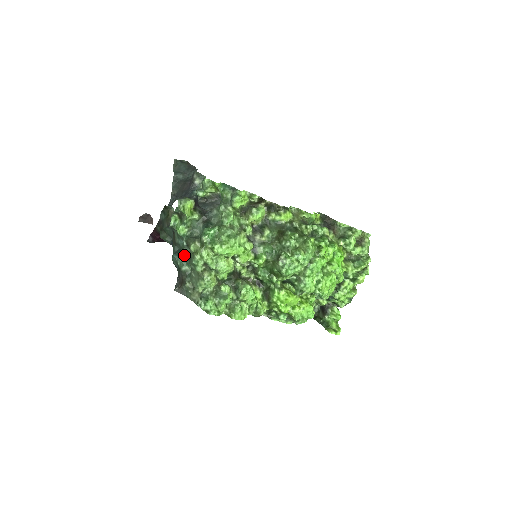
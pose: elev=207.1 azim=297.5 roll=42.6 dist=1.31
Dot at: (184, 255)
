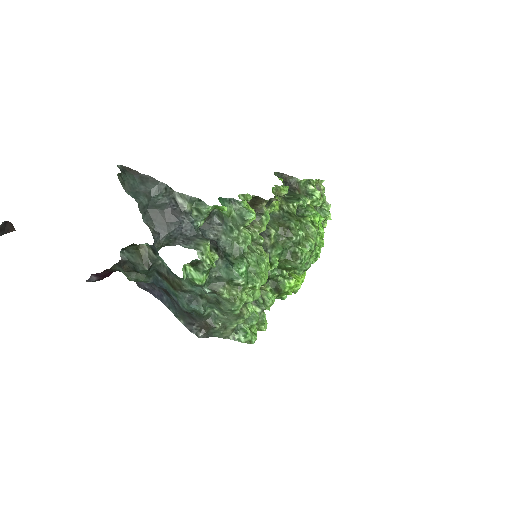
Dot at: (205, 301)
